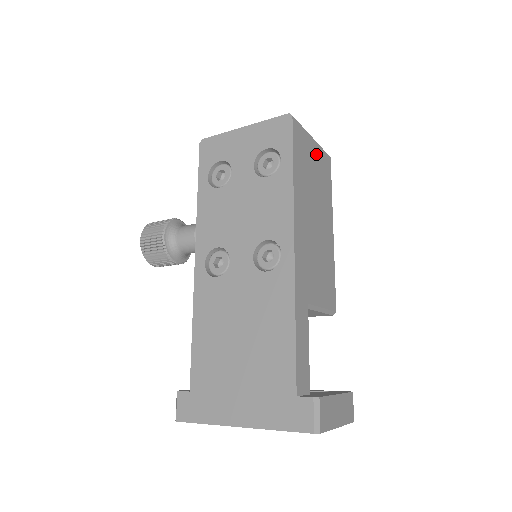
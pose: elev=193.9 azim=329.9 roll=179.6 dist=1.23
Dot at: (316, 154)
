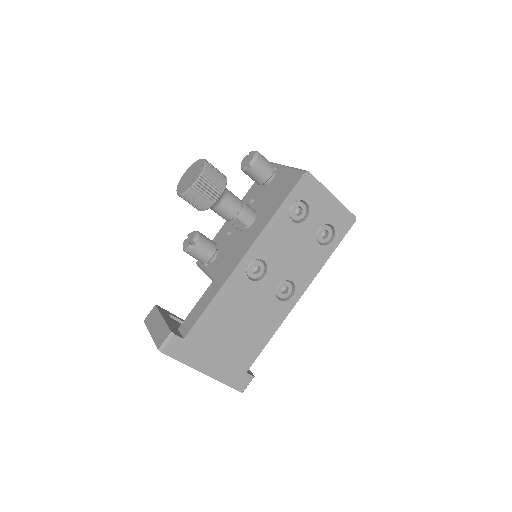
Dot at: occluded
